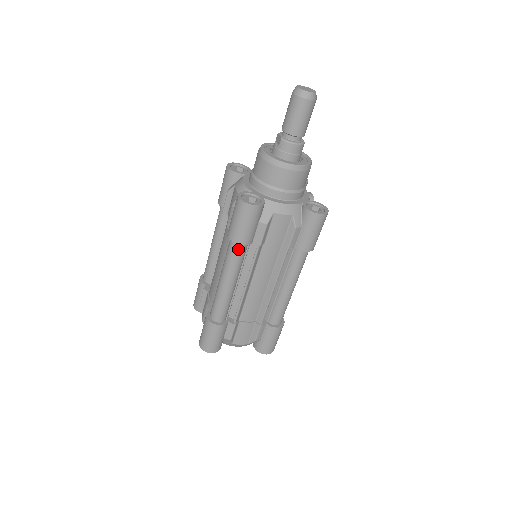
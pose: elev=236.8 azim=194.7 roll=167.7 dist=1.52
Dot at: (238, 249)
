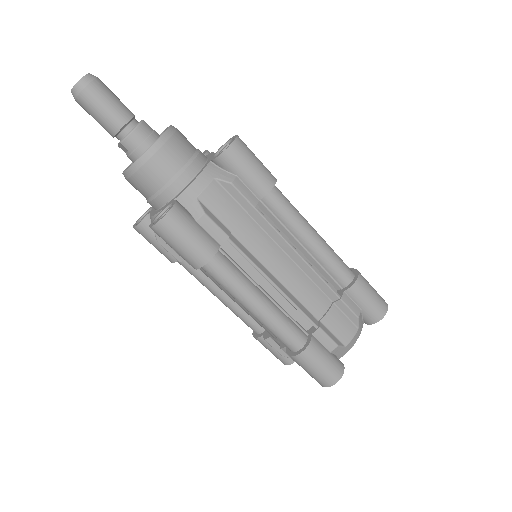
Dot at: (217, 266)
